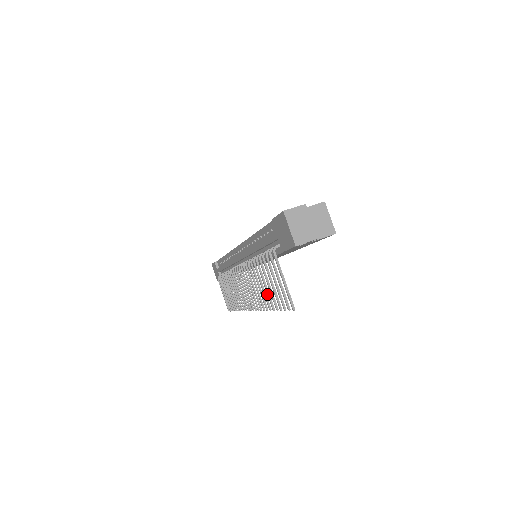
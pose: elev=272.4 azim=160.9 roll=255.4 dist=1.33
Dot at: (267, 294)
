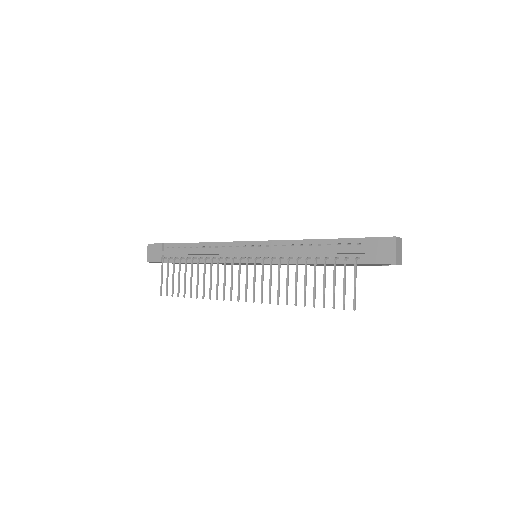
Dot at: (305, 291)
